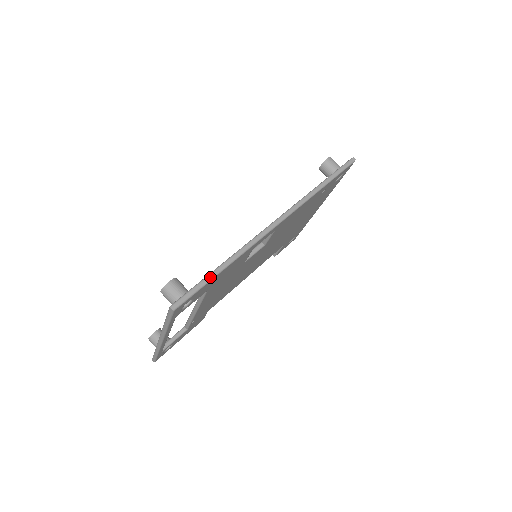
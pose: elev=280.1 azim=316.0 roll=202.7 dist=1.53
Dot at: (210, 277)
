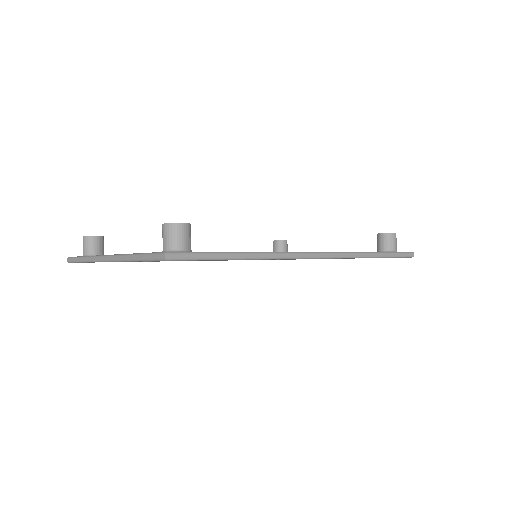
Dot at: (226, 256)
